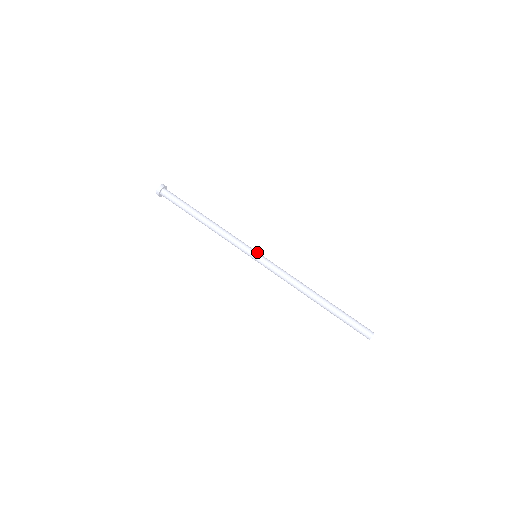
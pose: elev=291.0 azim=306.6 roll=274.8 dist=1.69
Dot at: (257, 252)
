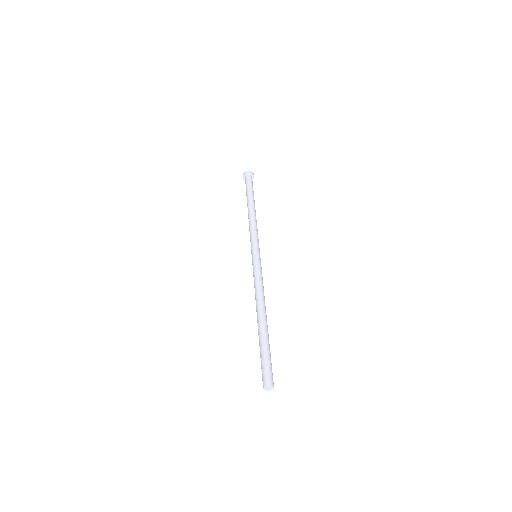
Dot at: occluded
